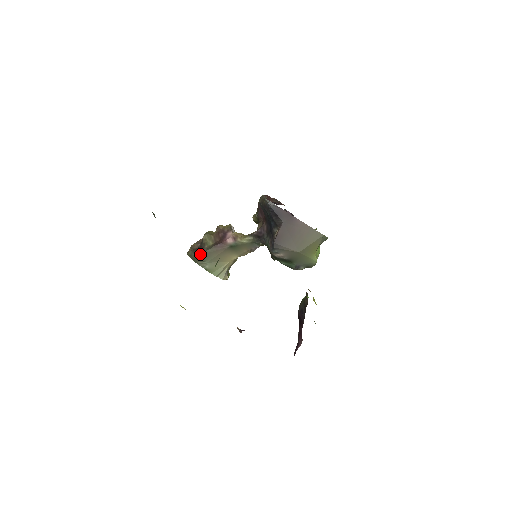
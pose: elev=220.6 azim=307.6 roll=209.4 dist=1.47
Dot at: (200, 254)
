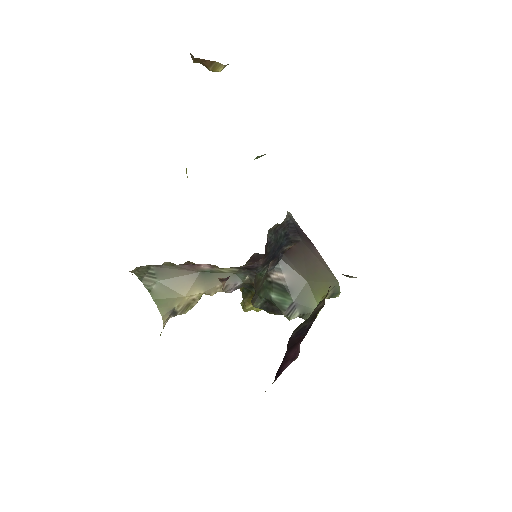
Dot at: (156, 266)
